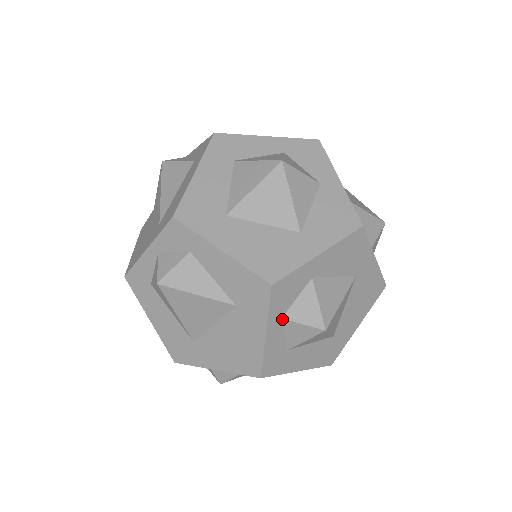
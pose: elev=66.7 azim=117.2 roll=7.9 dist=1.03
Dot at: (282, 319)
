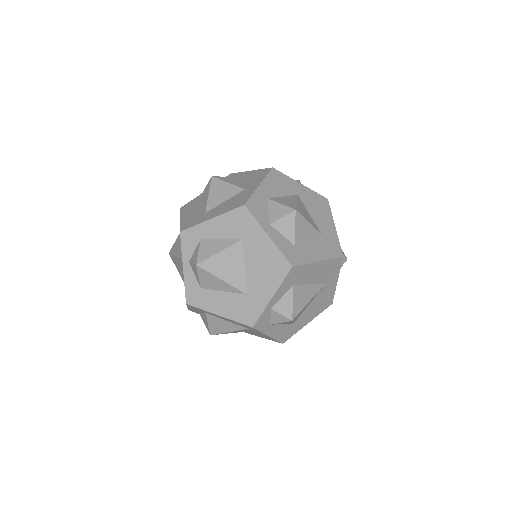
Dot at: (270, 225)
